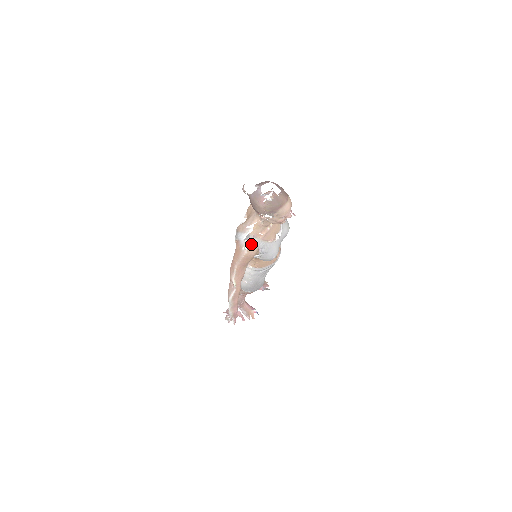
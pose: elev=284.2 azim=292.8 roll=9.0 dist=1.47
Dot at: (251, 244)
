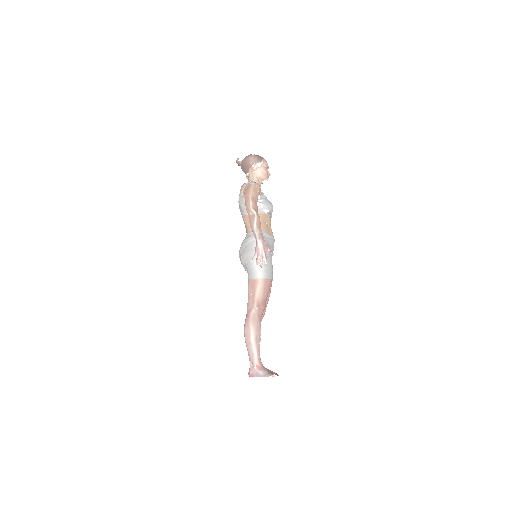
Dot at: (254, 182)
